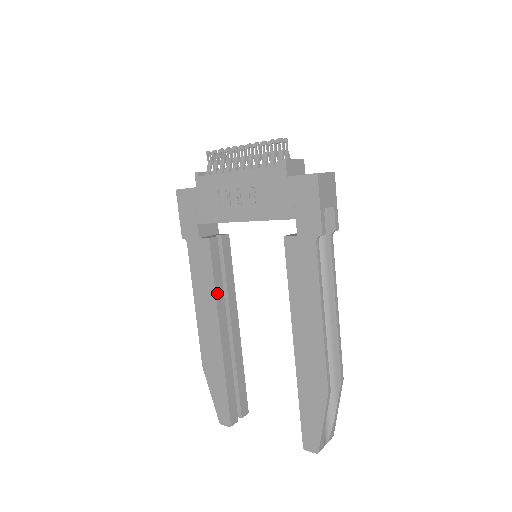
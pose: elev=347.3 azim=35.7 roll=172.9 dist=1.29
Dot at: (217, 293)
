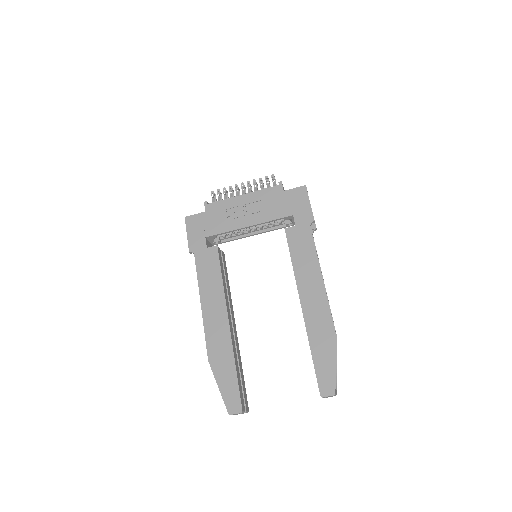
Dot at: (224, 288)
